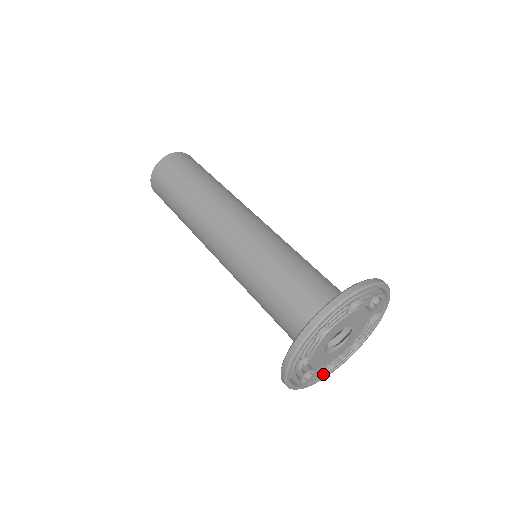
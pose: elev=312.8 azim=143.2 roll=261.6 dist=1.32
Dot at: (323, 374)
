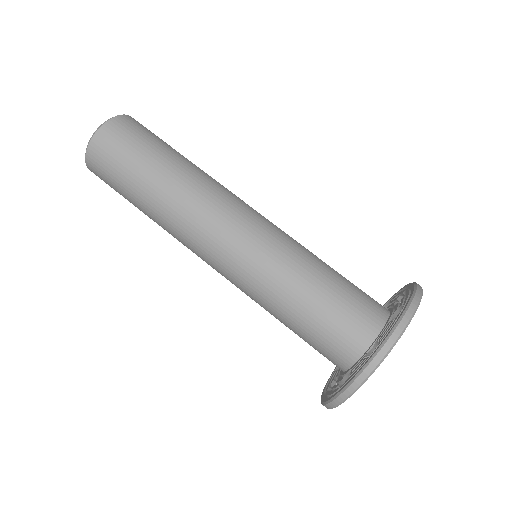
Dot at: occluded
